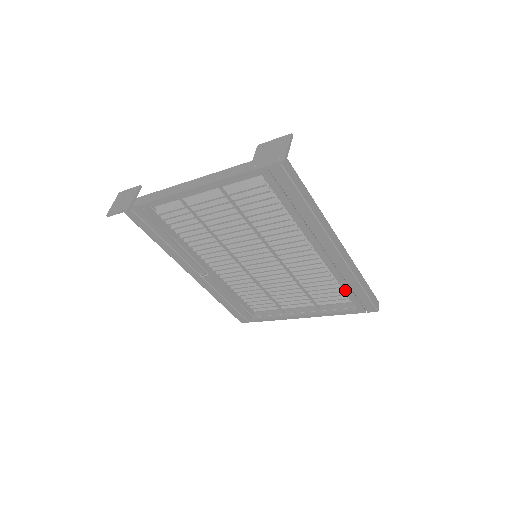
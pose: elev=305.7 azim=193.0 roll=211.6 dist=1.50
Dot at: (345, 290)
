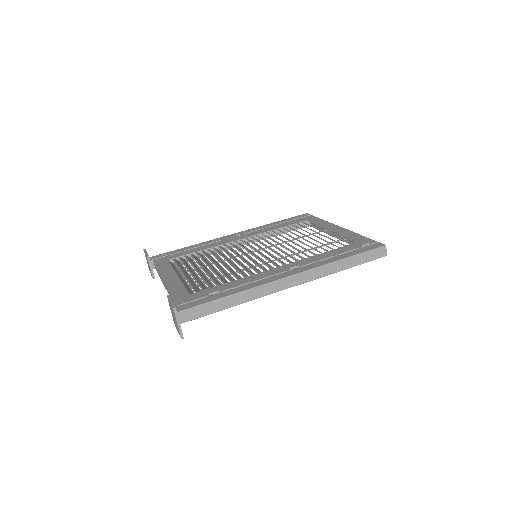
Dot at: occluded
